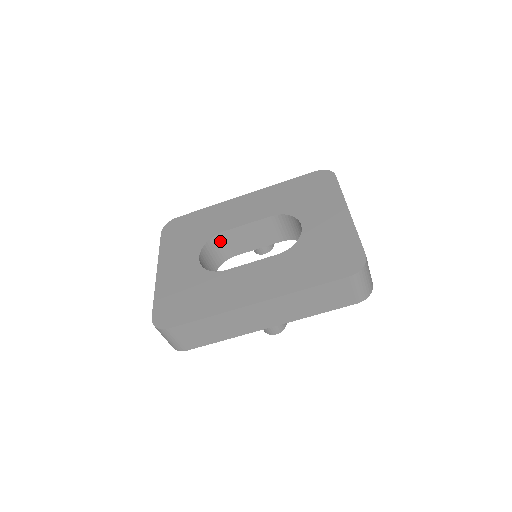
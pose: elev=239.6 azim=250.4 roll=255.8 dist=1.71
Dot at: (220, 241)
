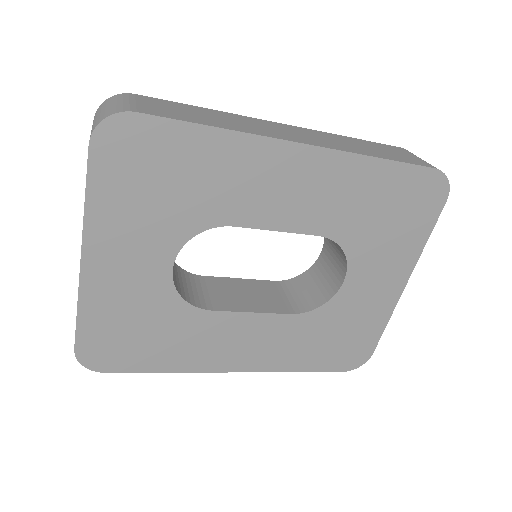
Dot at: occluded
